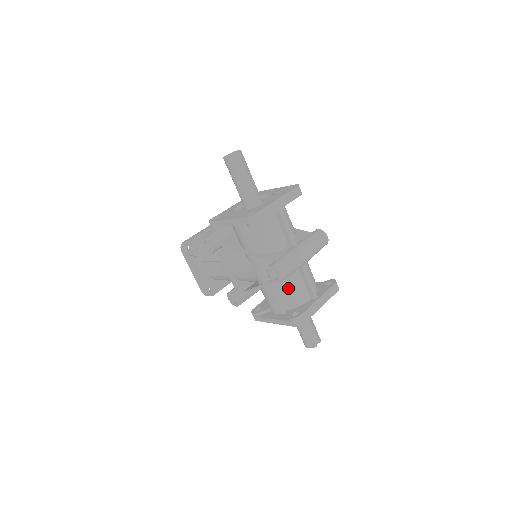
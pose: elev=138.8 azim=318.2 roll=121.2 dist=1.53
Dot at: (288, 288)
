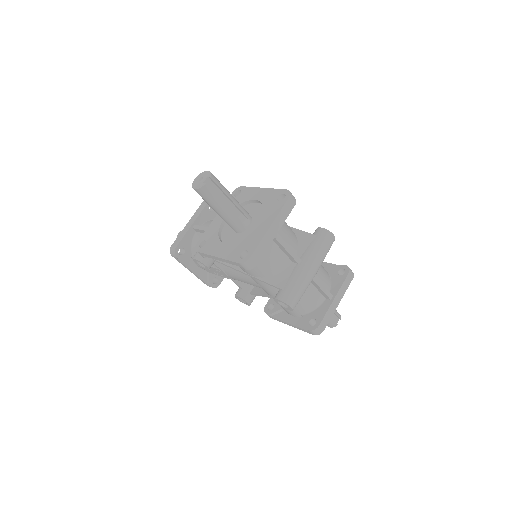
Dot at: (300, 299)
